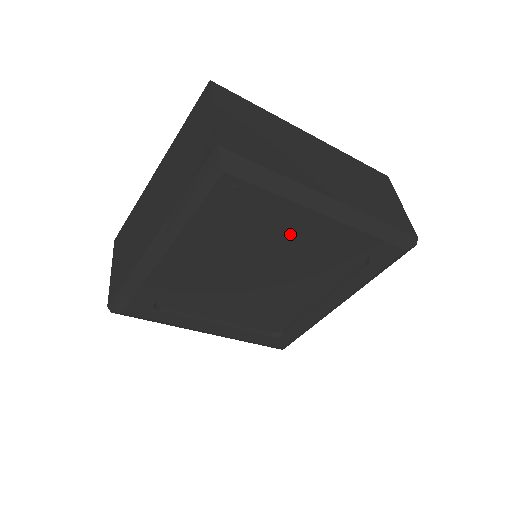
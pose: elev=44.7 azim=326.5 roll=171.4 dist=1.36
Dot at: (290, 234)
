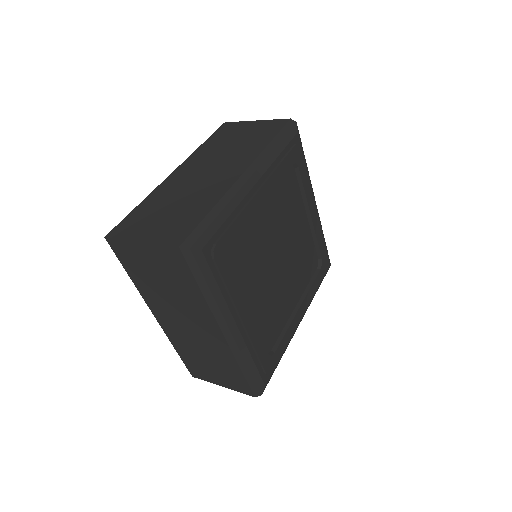
Dot at: (258, 219)
